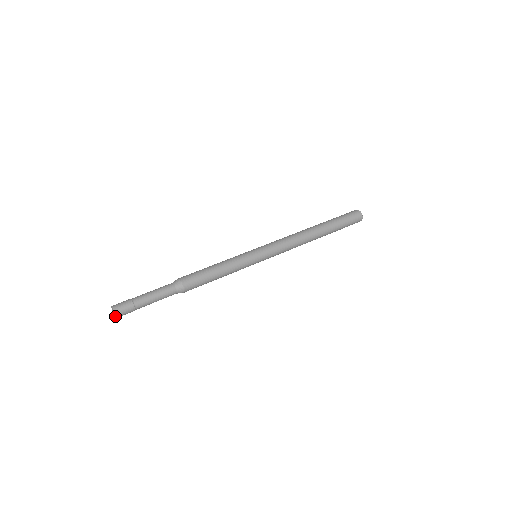
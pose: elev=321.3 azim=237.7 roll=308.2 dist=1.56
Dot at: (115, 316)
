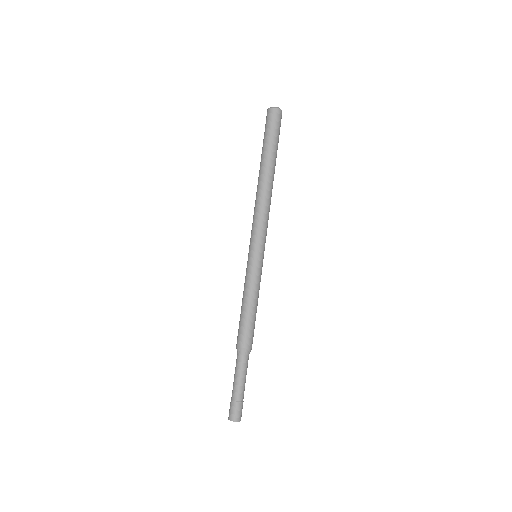
Dot at: (238, 421)
